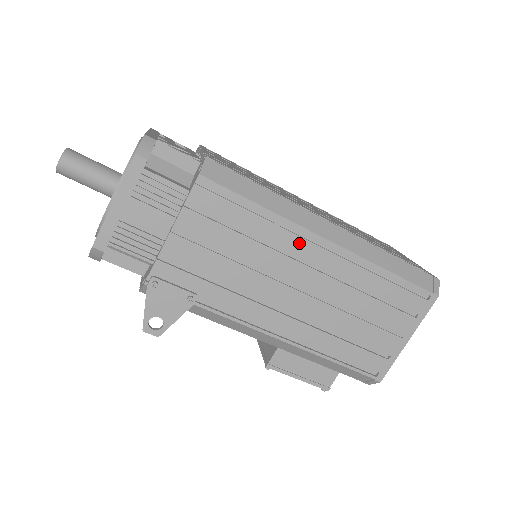
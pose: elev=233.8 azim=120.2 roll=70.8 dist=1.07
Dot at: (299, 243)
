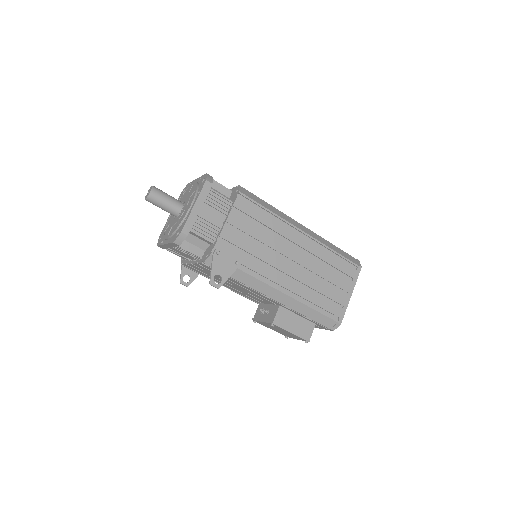
Dot at: (290, 232)
